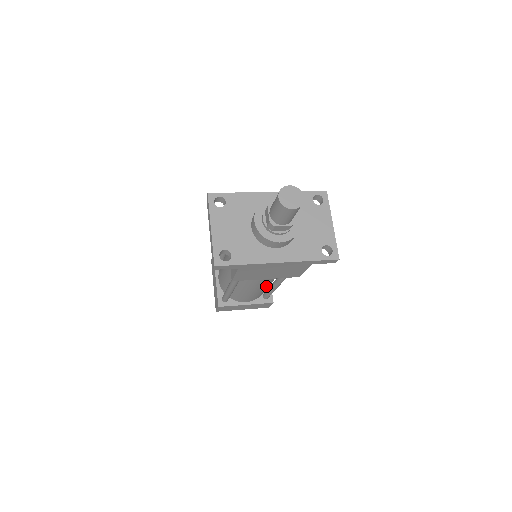
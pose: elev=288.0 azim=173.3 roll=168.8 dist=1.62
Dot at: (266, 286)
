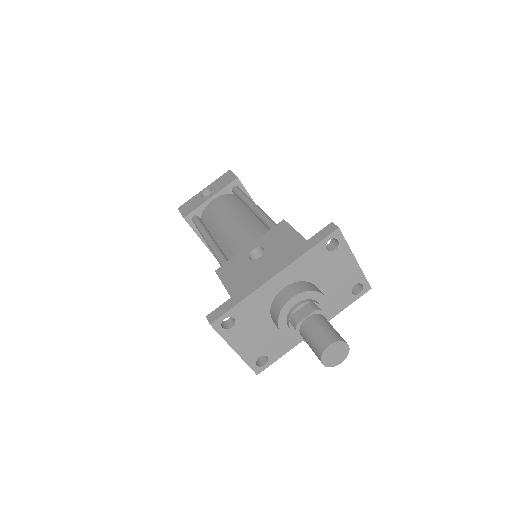
Dot at: occluded
